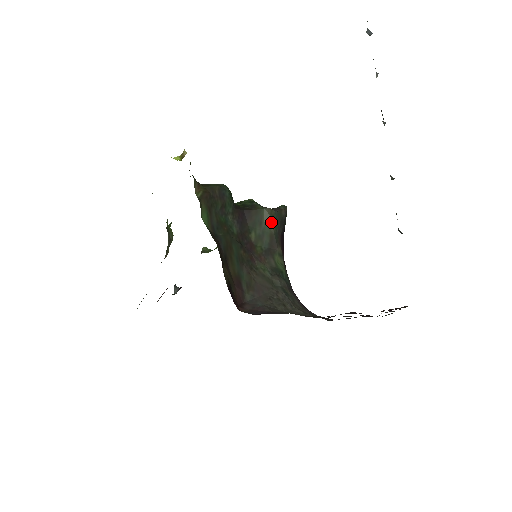
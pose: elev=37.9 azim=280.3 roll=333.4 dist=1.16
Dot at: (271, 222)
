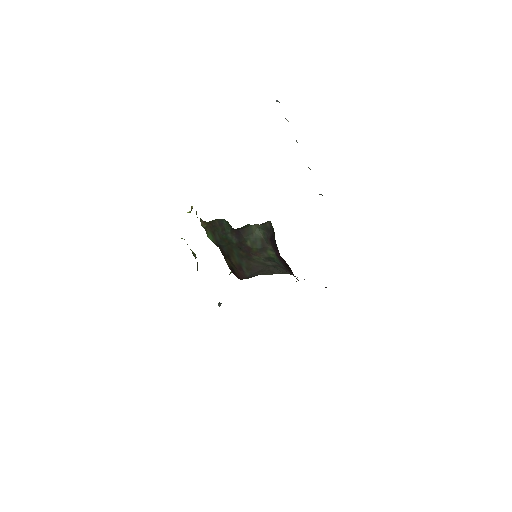
Dot at: (259, 232)
